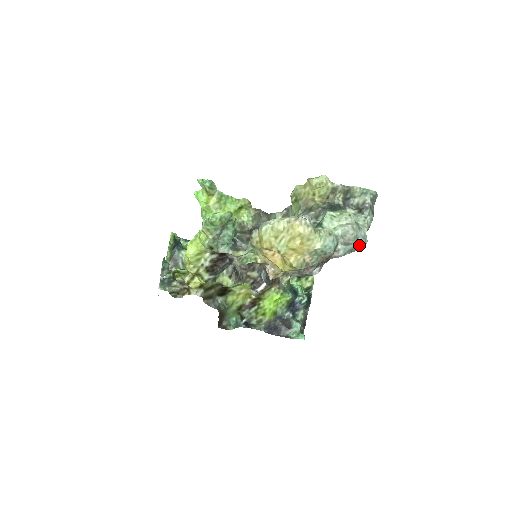
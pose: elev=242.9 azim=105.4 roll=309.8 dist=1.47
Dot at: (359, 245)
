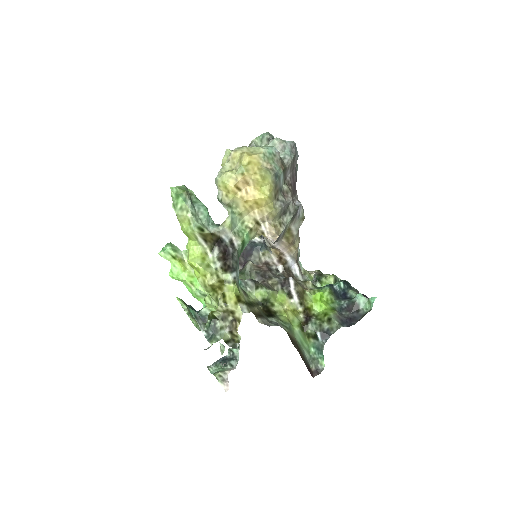
Dot at: (291, 145)
